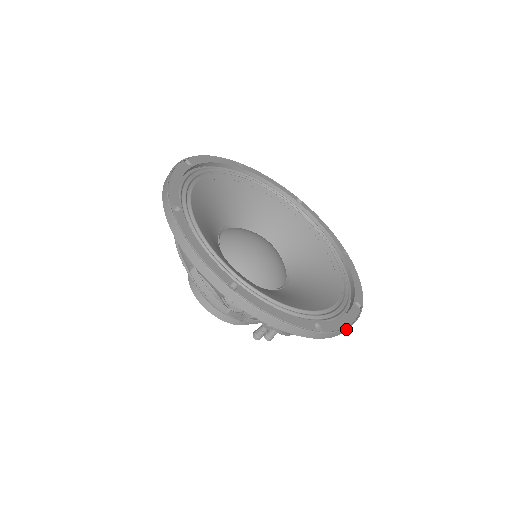
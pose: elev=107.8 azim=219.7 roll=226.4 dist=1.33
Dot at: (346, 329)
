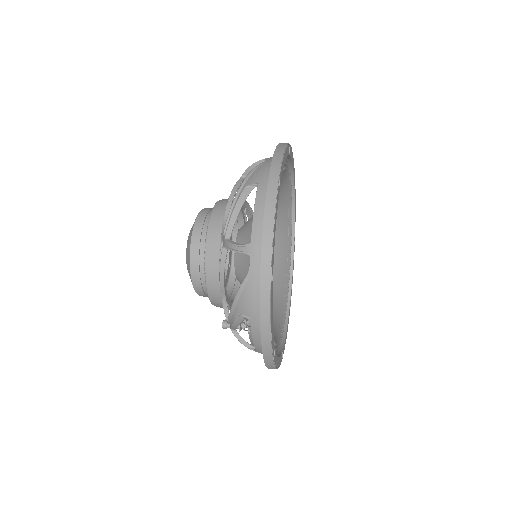
Dot at: occluded
